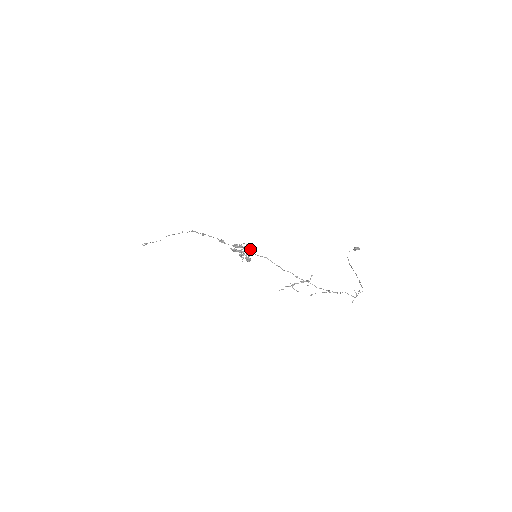
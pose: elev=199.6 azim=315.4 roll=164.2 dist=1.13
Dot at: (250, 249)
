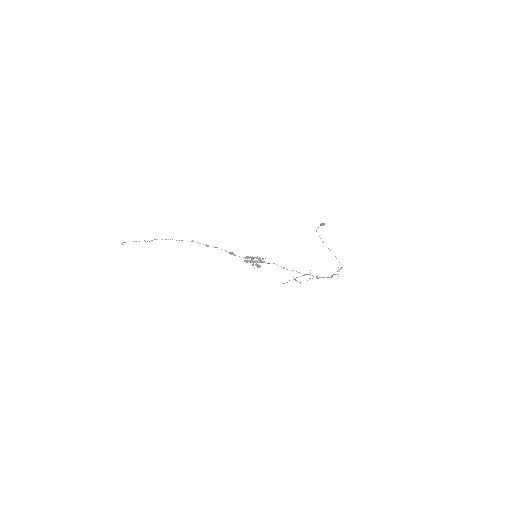
Dot at: (261, 260)
